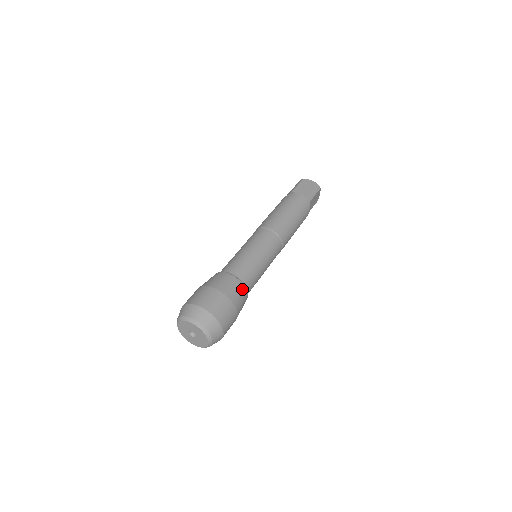
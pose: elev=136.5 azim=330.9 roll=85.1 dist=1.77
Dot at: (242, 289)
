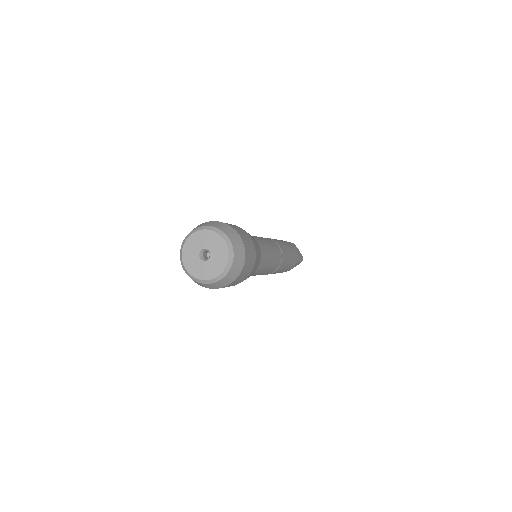
Dot at: occluded
